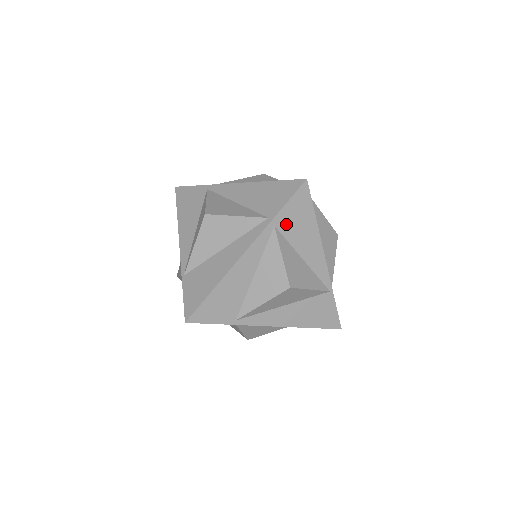
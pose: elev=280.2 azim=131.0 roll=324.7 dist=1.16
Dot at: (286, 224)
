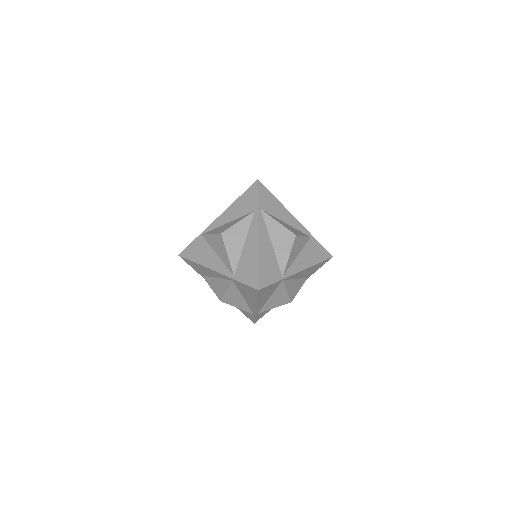
Dot at: (312, 244)
